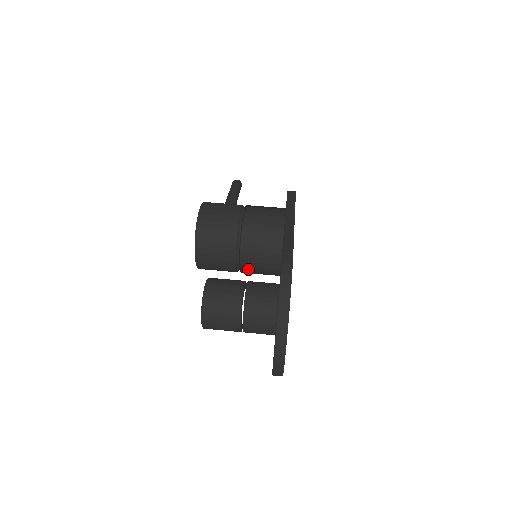
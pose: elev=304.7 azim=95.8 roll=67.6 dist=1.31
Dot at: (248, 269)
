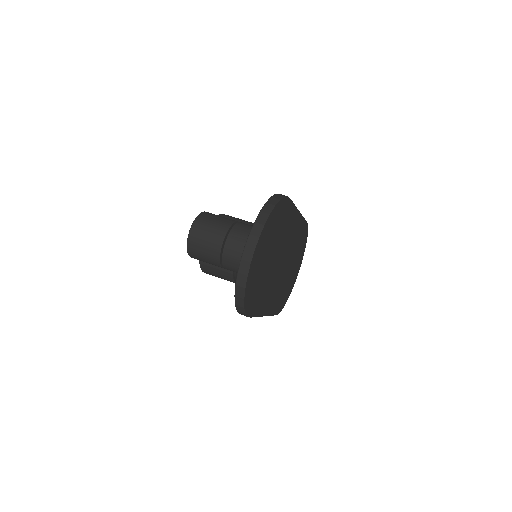
Dot at: occluded
